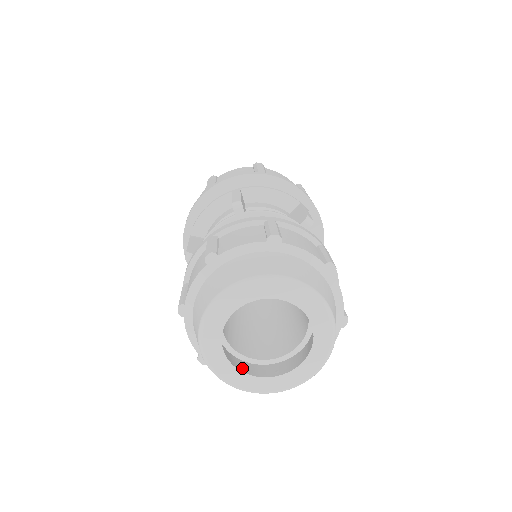
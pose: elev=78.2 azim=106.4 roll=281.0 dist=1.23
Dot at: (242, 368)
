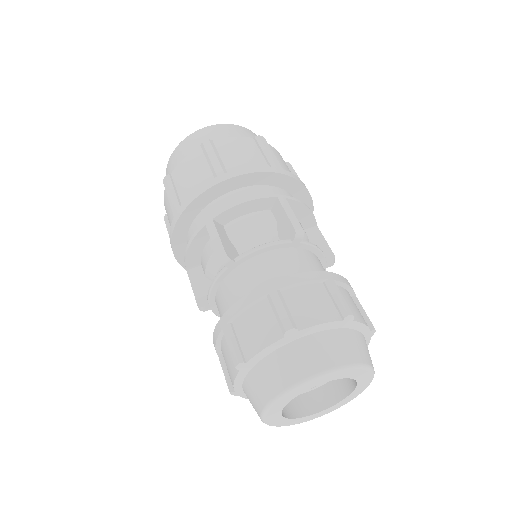
Dot at: (305, 410)
